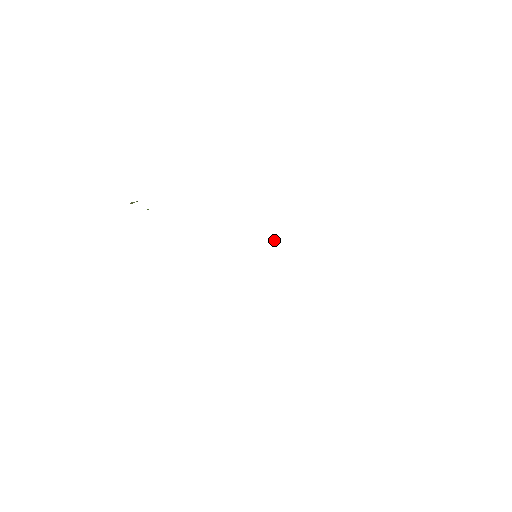
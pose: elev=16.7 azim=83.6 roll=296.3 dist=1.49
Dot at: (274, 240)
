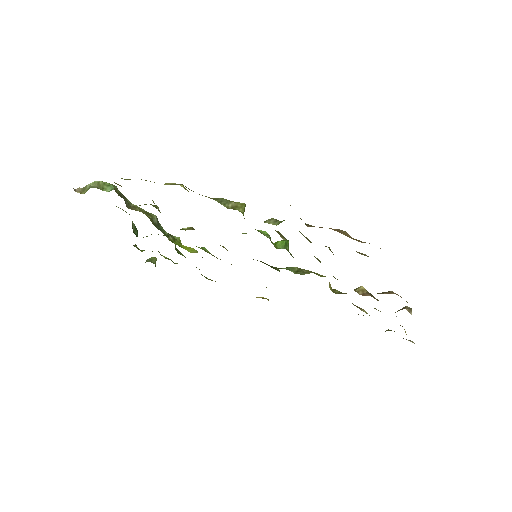
Dot at: (279, 242)
